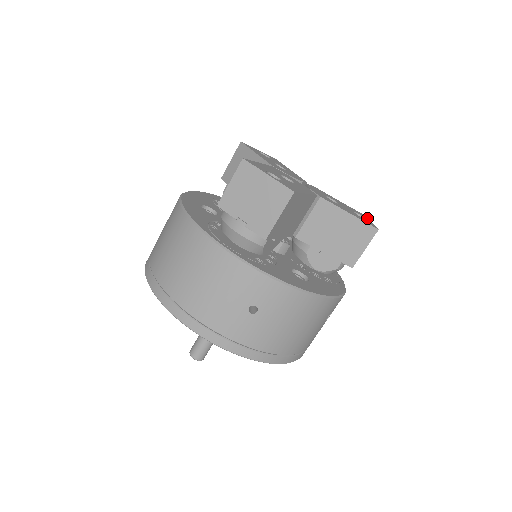
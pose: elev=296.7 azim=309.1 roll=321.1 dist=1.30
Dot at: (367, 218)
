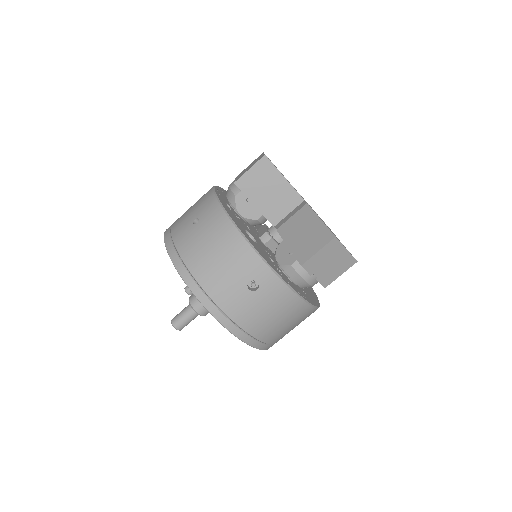
Dot at: occluded
